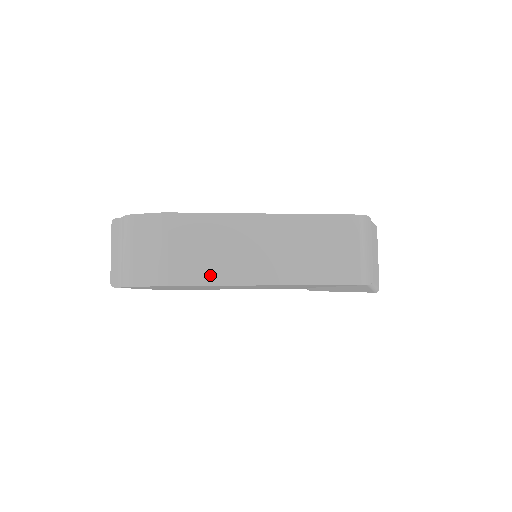
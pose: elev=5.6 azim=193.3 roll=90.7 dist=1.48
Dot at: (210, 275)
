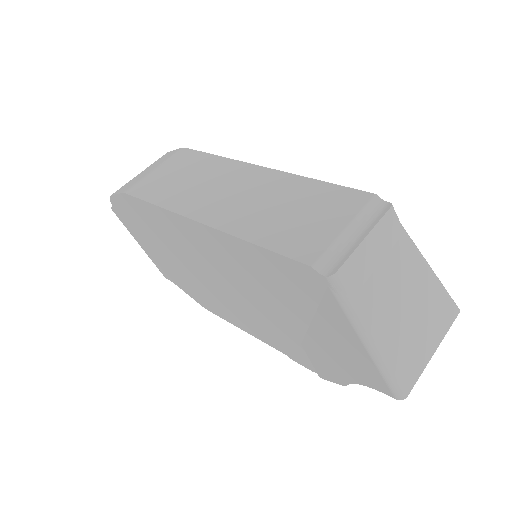
Dot at: (165, 197)
